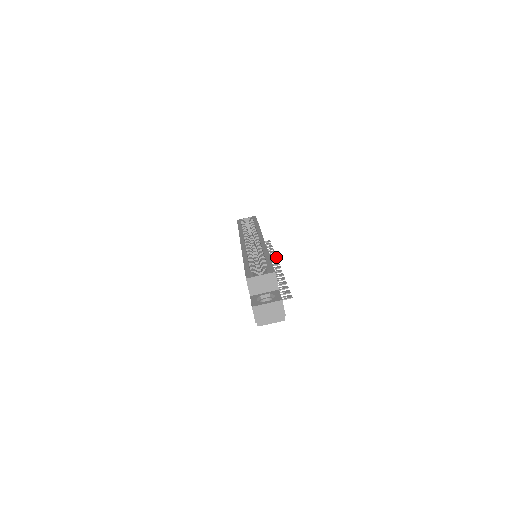
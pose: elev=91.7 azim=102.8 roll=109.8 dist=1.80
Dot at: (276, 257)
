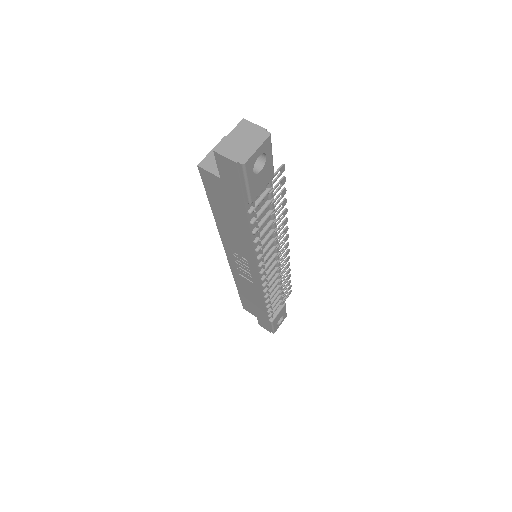
Dot at: (288, 256)
